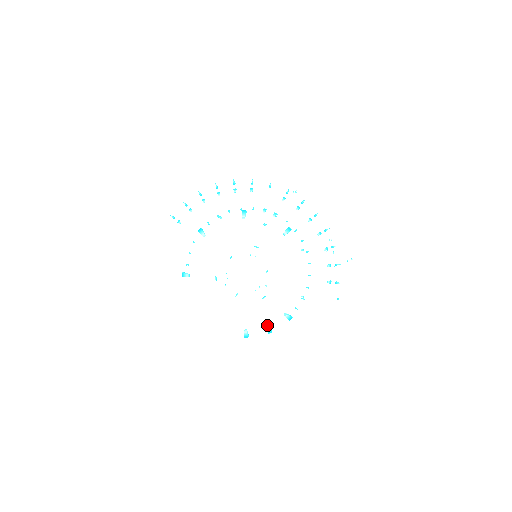
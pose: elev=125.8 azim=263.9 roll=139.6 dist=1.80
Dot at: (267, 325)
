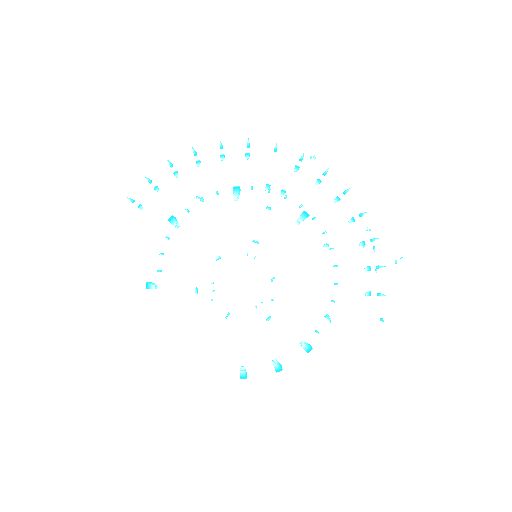
Dot at: (274, 360)
